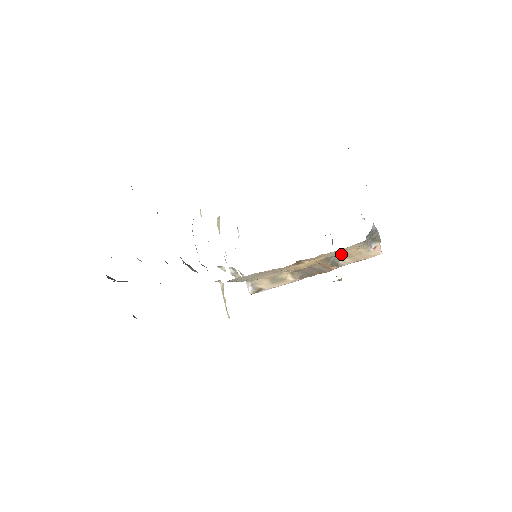
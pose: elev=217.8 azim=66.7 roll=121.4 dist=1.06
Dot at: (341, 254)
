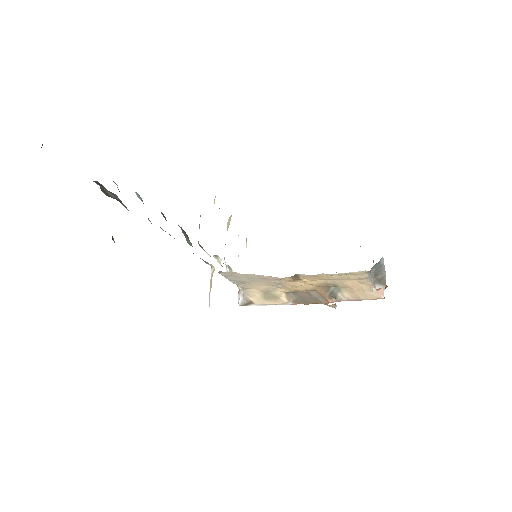
Dot at: (342, 284)
